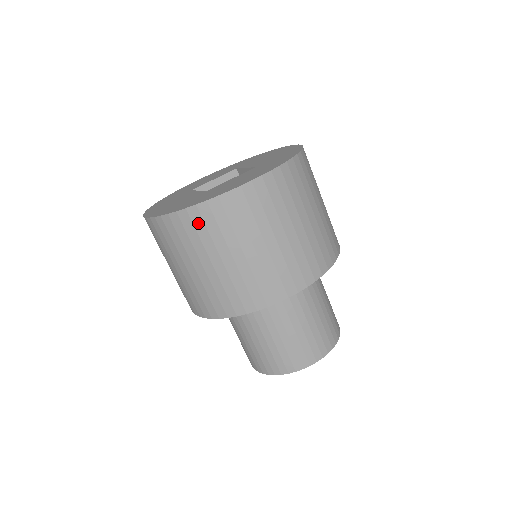
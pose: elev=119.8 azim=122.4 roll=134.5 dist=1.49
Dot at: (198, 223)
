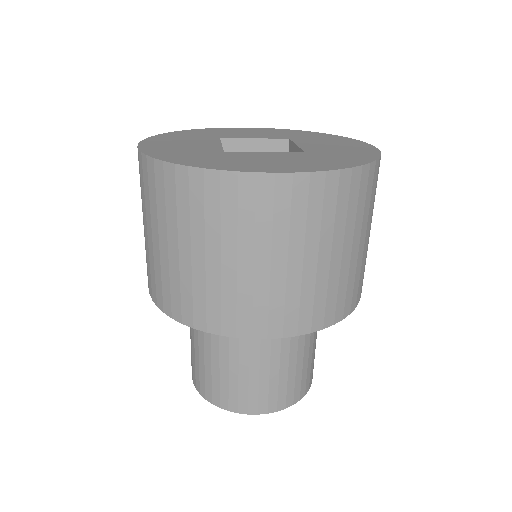
Dot at: (182, 191)
